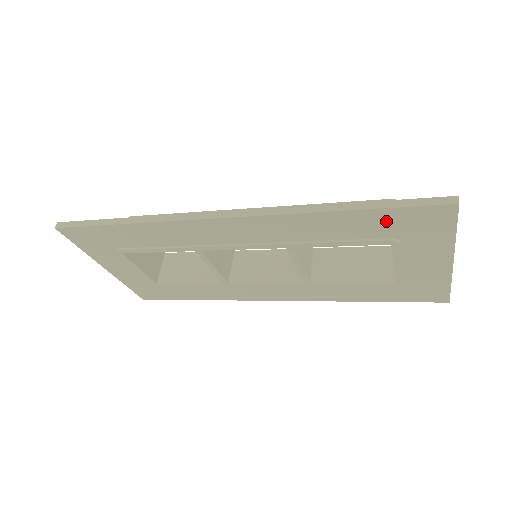
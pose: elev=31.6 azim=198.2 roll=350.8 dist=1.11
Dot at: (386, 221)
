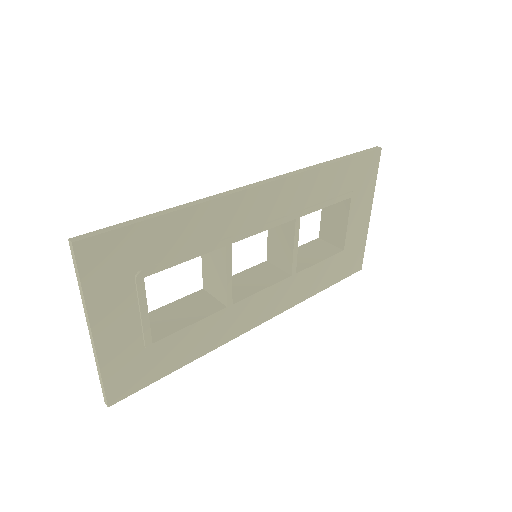
Dot at: (352, 171)
